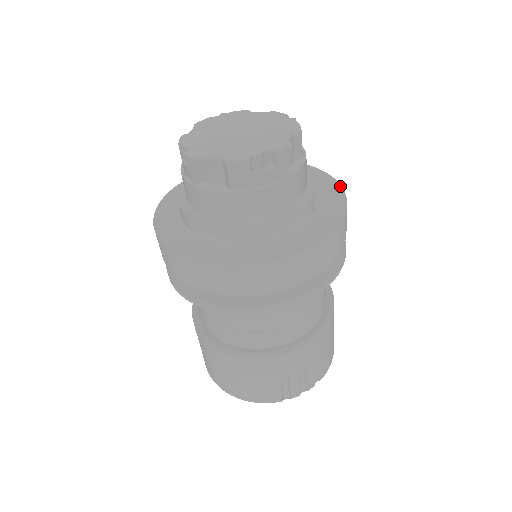
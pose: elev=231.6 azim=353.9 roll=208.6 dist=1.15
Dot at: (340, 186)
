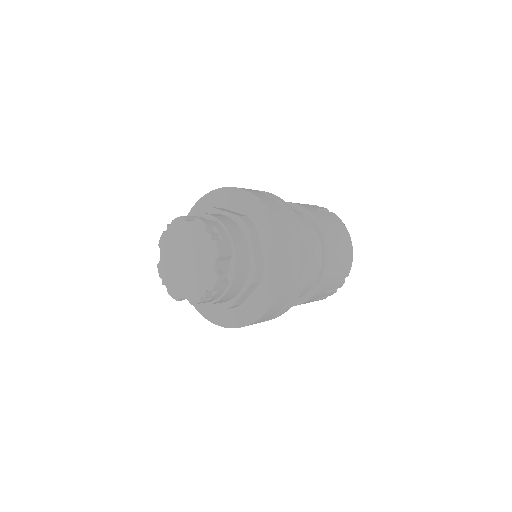
Dot at: (277, 226)
